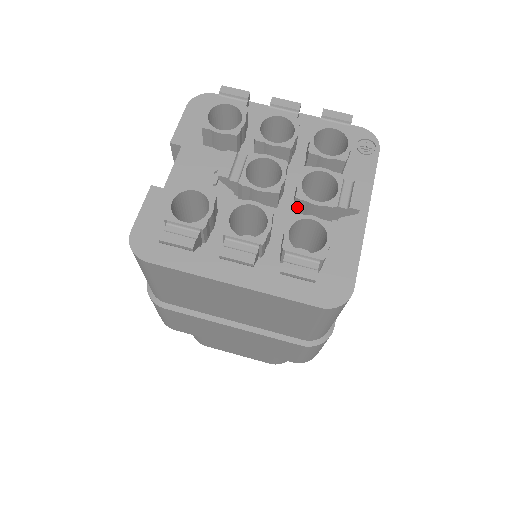
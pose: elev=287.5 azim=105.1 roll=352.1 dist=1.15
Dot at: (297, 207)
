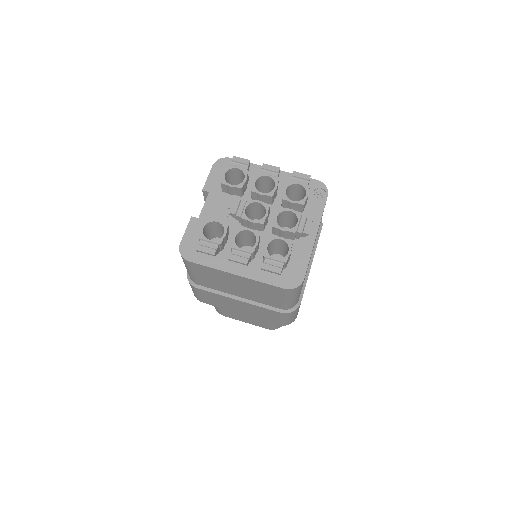
Dot at: (274, 231)
